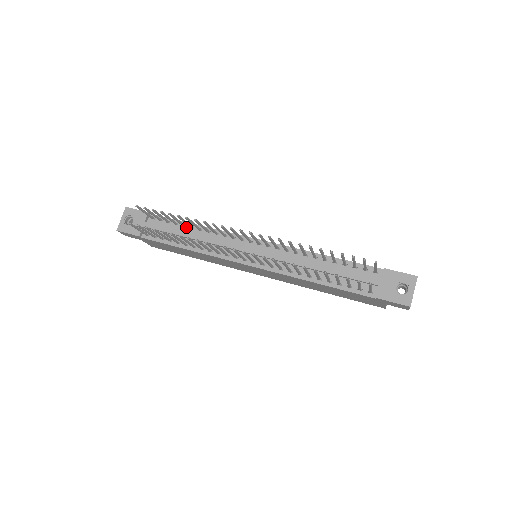
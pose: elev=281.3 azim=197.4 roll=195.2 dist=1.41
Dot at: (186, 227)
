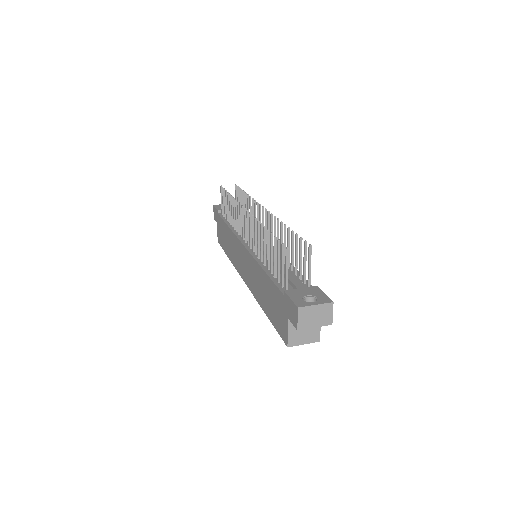
Dot at: occluded
